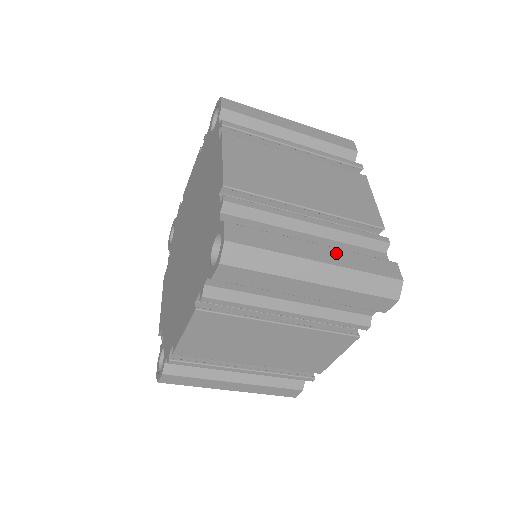
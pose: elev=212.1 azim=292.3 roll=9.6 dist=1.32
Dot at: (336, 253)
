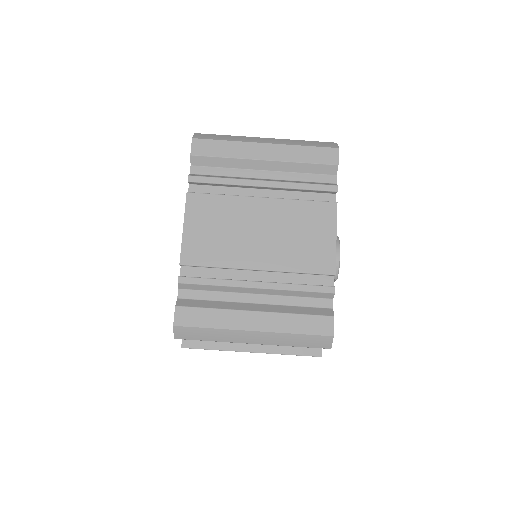
Dot at: occluded
